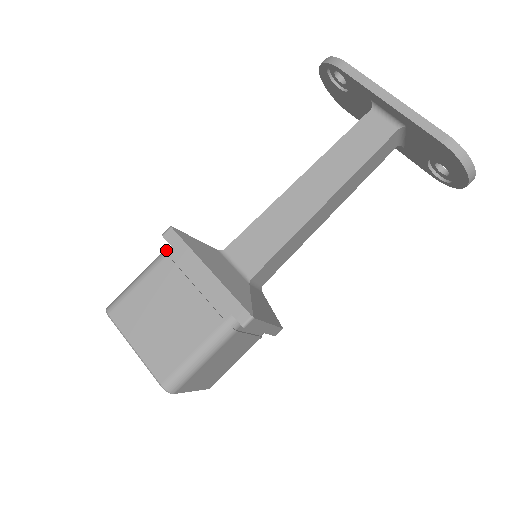
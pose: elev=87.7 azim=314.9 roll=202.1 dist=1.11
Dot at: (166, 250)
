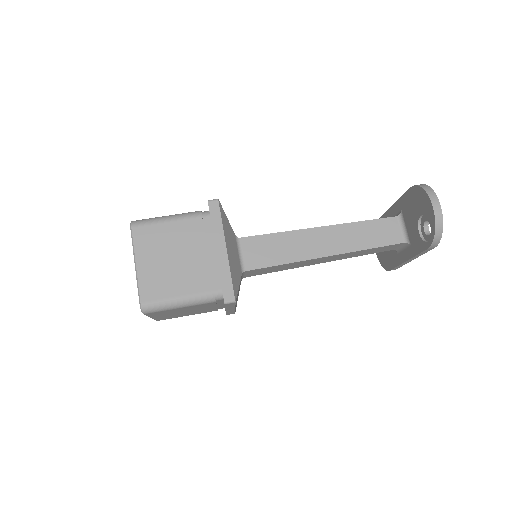
Dot at: occluded
